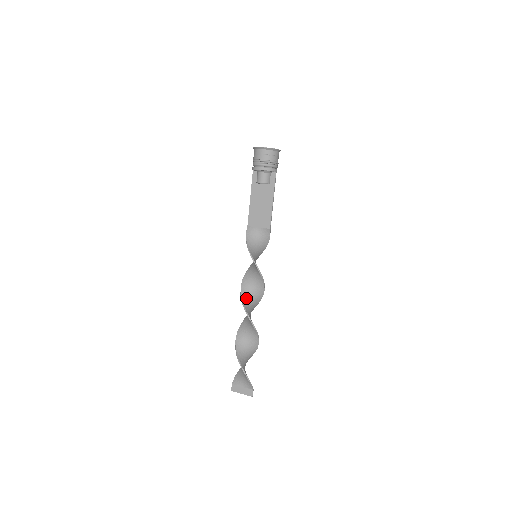
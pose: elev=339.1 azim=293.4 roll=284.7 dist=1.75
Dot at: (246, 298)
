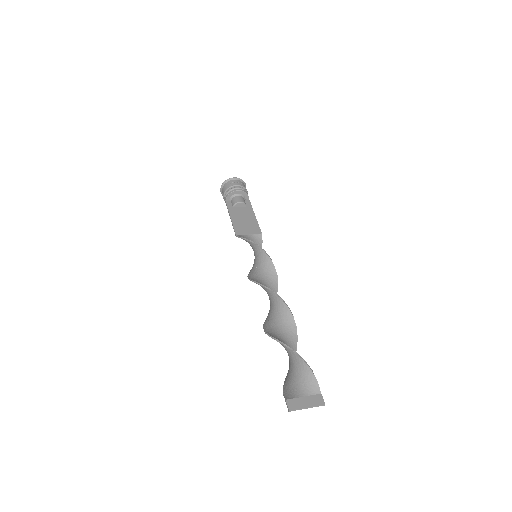
Dot at: occluded
